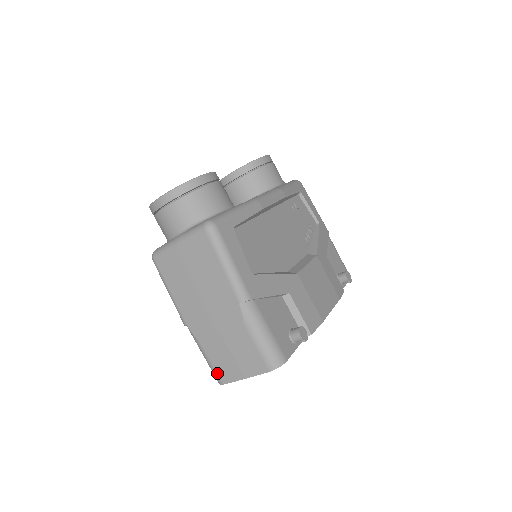
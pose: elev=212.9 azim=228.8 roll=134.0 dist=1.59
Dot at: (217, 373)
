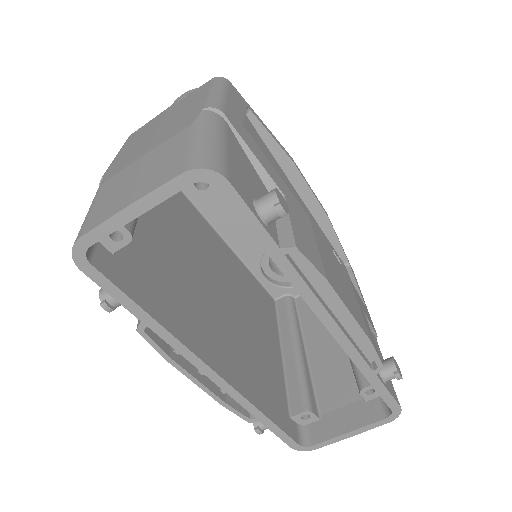
Dot at: (86, 222)
